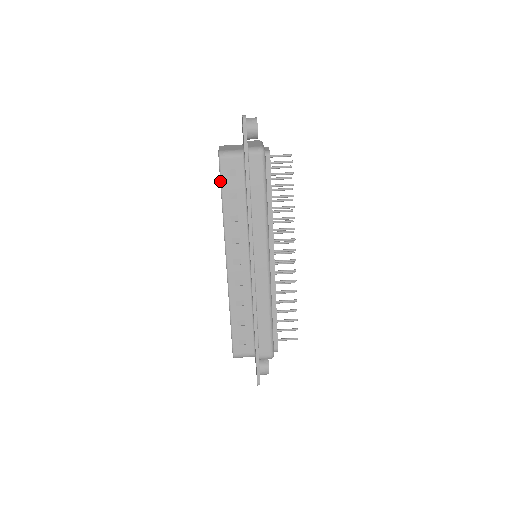
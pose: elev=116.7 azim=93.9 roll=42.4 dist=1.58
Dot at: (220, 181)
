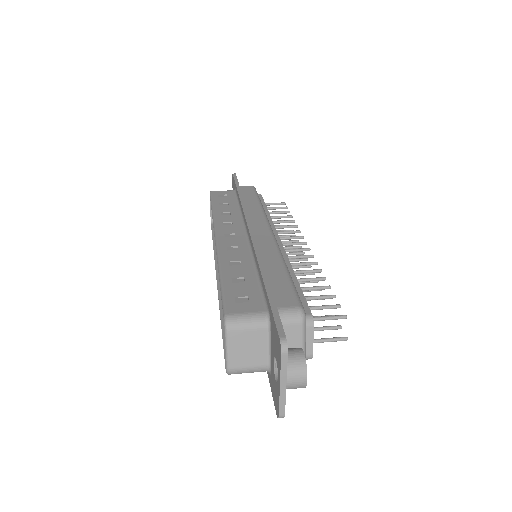
Dot at: (210, 200)
